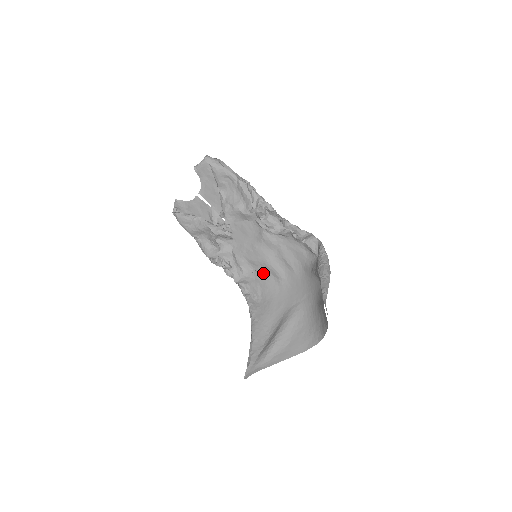
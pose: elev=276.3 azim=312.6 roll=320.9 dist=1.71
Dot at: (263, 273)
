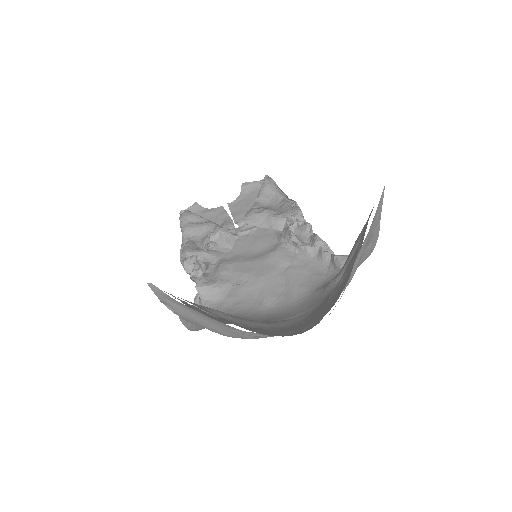
Dot at: (244, 291)
